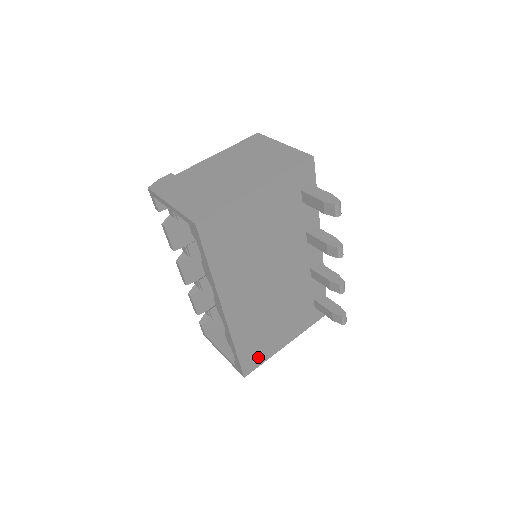
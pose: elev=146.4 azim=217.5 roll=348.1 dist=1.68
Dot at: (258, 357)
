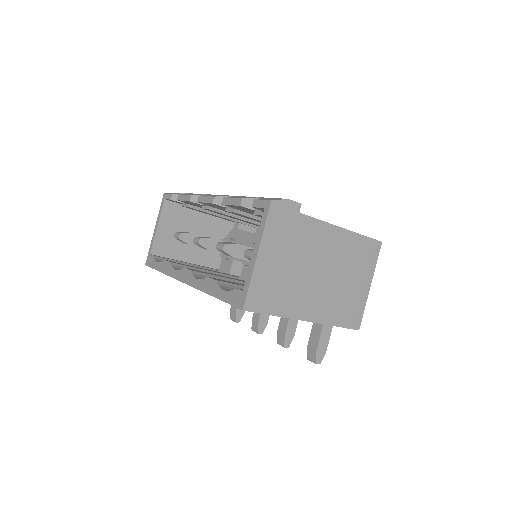
Dot at: occluded
